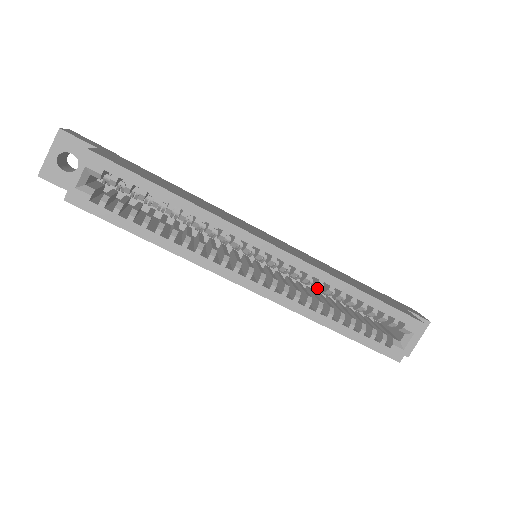
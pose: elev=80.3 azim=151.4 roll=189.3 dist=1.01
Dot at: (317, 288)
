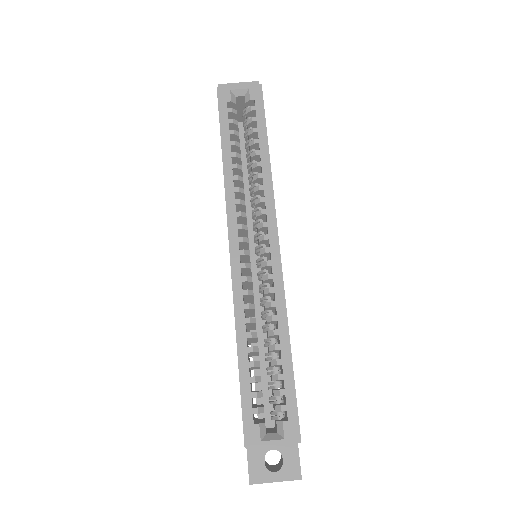
Dot at: (266, 307)
